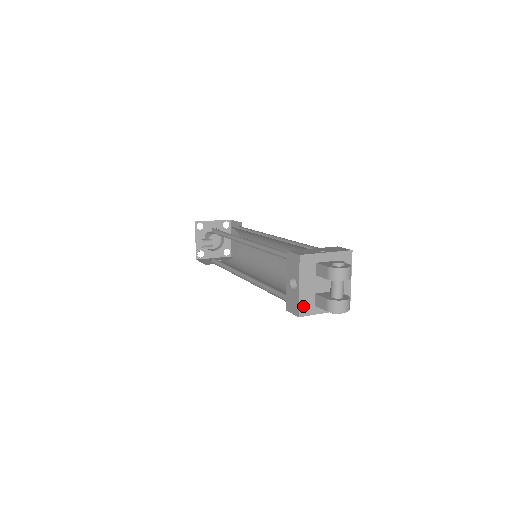
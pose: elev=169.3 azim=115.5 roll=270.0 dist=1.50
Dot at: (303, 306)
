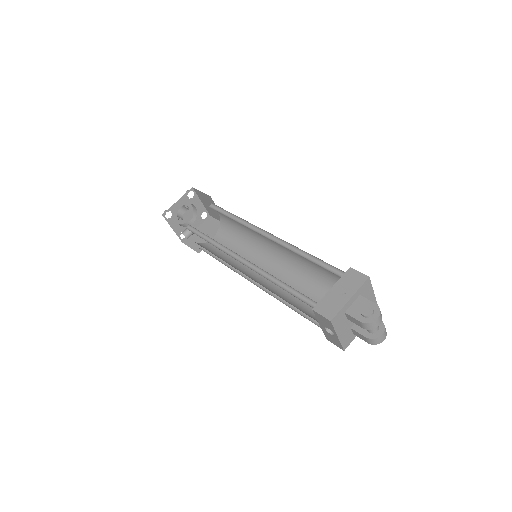
Dot at: (345, 343)
